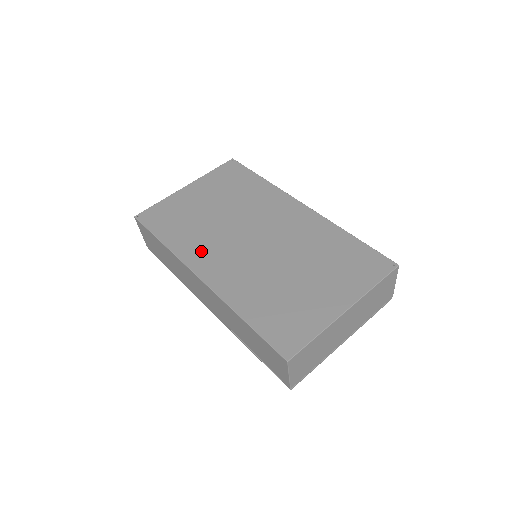
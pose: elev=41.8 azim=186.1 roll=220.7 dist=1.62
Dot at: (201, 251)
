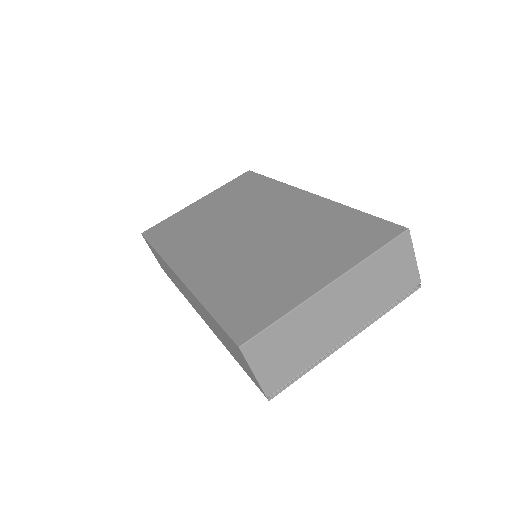
Dot at: (188, 251)
